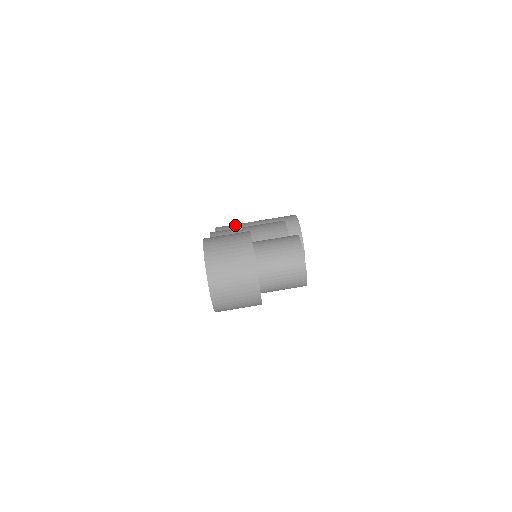
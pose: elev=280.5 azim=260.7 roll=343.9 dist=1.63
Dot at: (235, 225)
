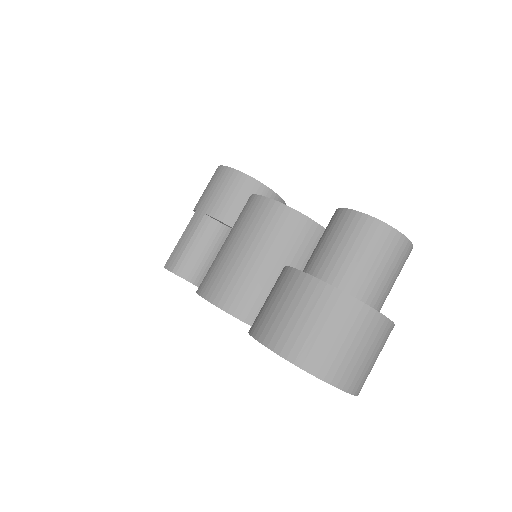
Dot at: (180, 242)
